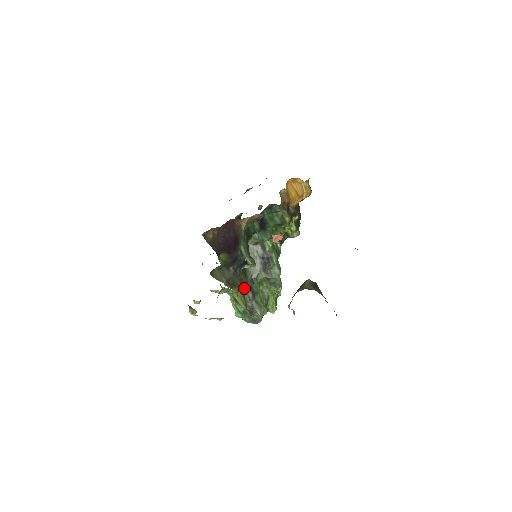
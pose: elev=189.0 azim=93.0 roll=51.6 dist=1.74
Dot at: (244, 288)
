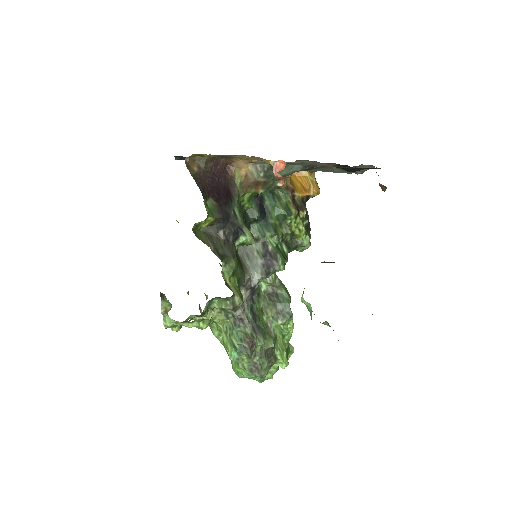
Dot at: (239, 281)
